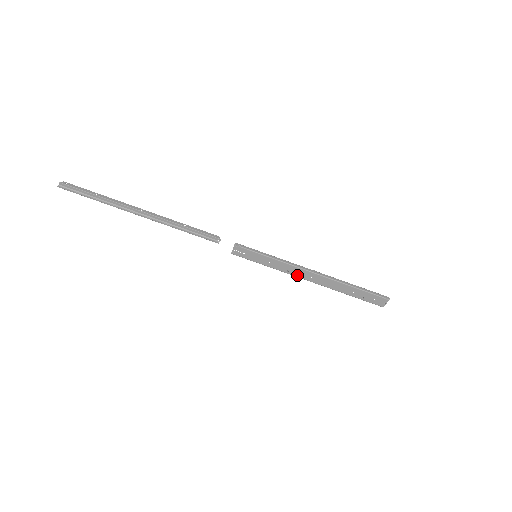
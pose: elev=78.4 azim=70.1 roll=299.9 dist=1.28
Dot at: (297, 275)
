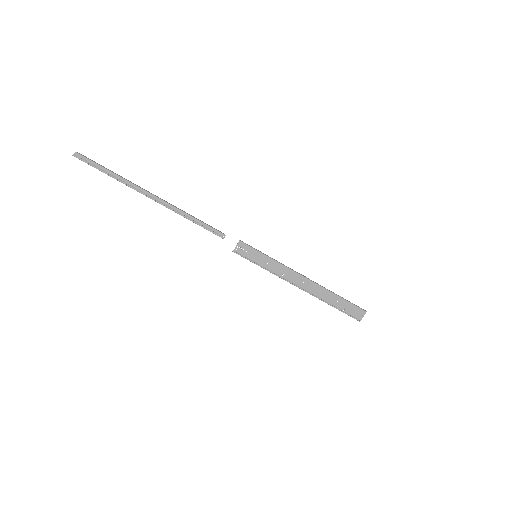
Dot at: (290, 280)
